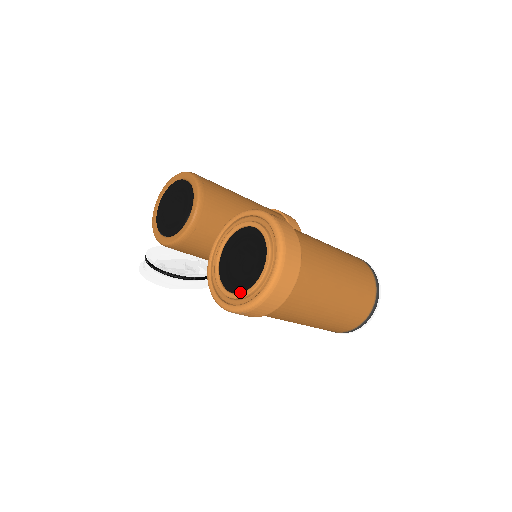
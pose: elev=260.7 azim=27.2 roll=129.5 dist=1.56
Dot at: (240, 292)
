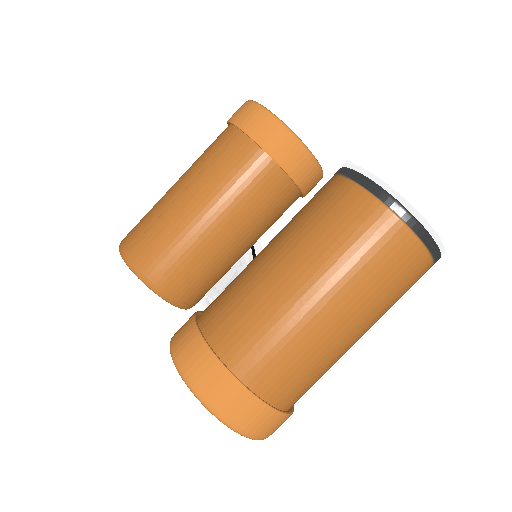
Dot at: occluded
